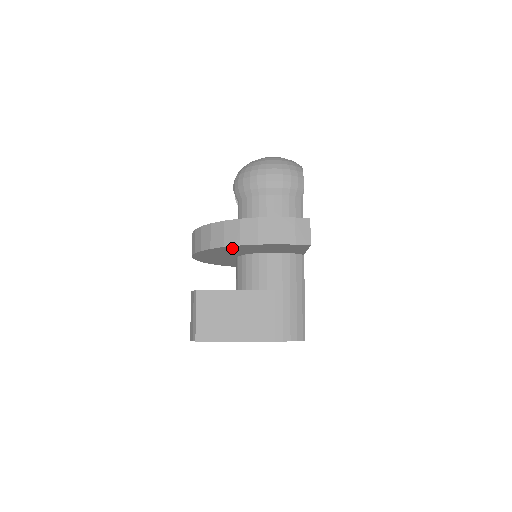
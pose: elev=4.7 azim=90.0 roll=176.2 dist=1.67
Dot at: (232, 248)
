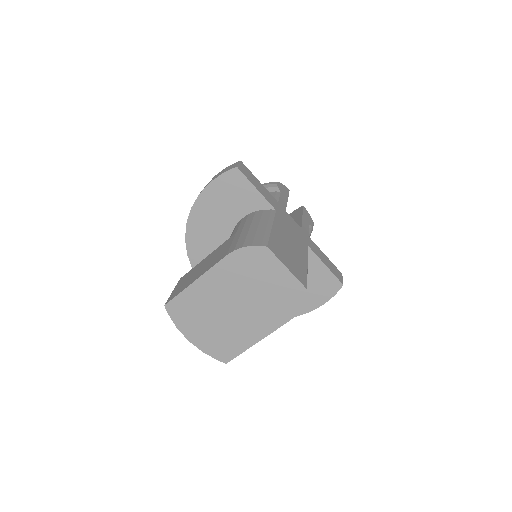
Dot at: (197, 225)
